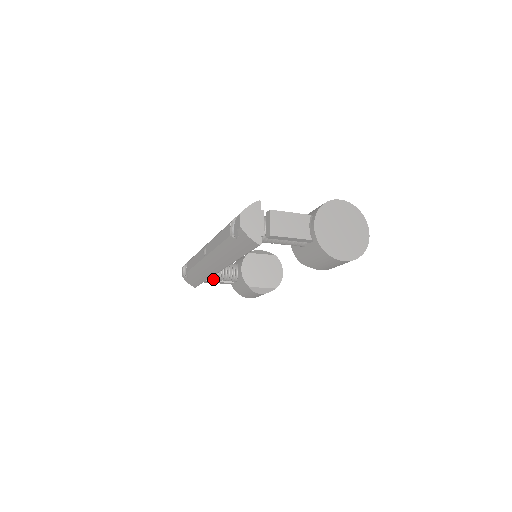
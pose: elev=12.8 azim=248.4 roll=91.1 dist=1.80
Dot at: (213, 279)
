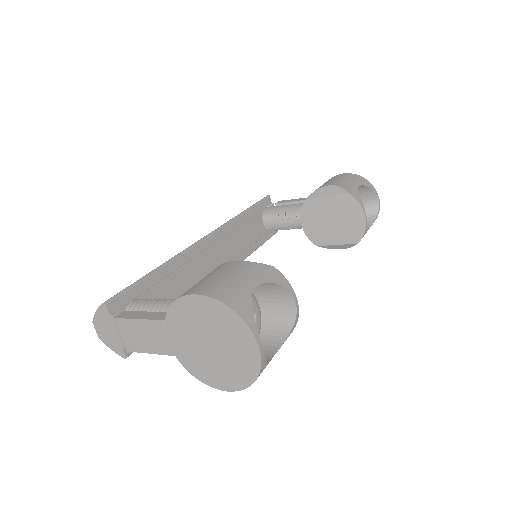
Dot at: (283, 229)
